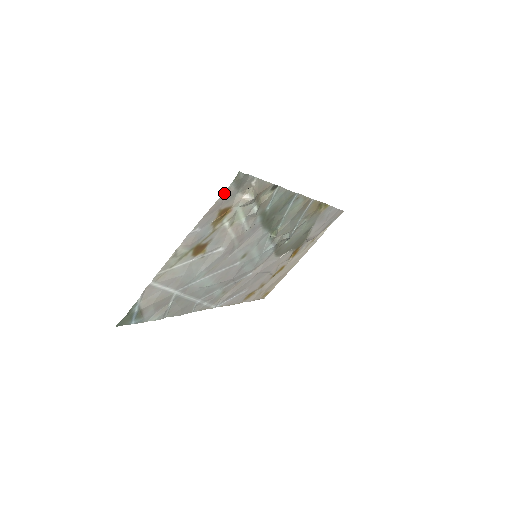
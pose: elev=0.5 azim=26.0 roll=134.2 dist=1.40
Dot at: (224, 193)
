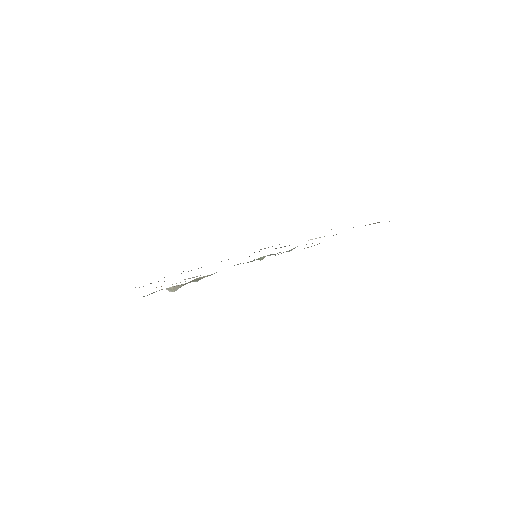
Dot at: occluded
